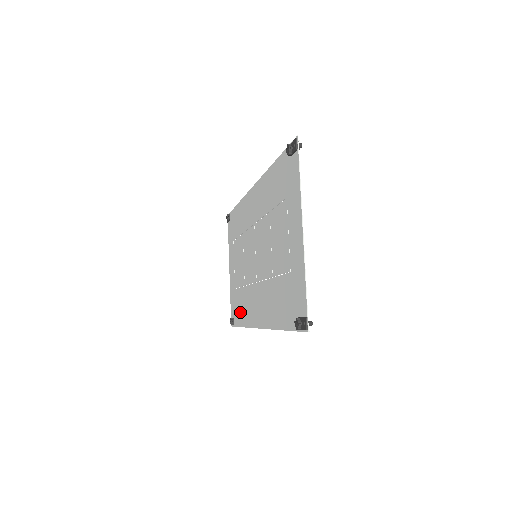
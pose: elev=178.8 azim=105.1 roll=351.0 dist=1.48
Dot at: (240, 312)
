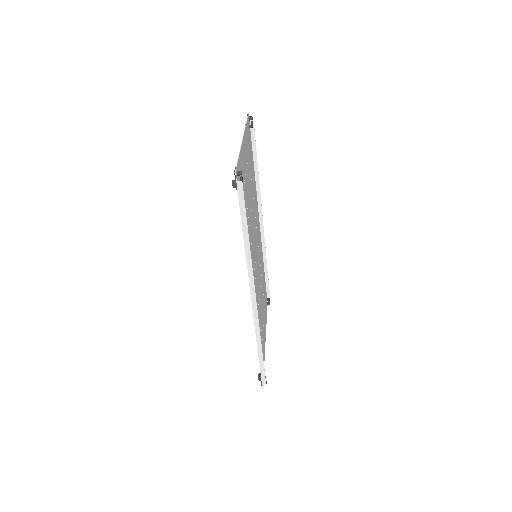
Dot at: occluded
